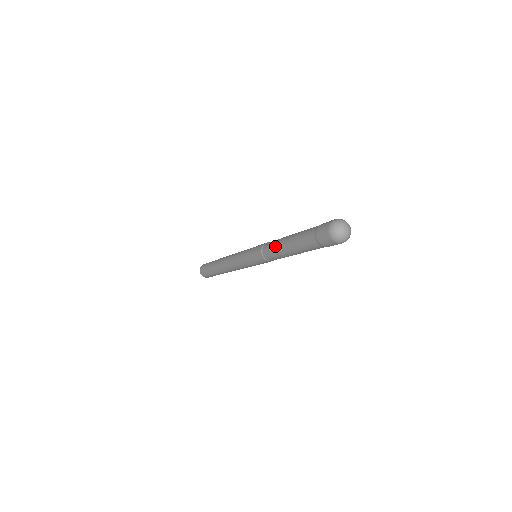
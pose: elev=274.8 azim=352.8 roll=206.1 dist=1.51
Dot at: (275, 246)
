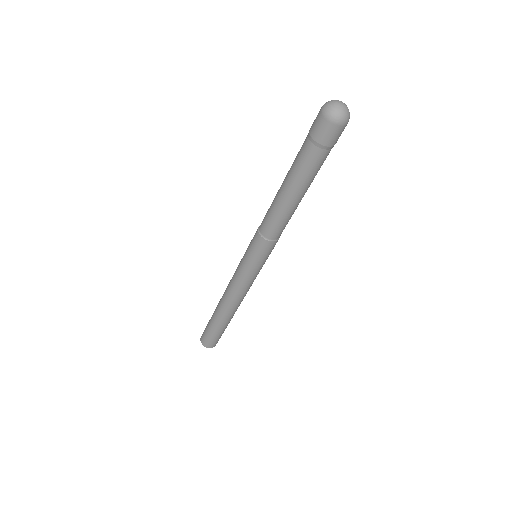
Dot at: (271, 204)
